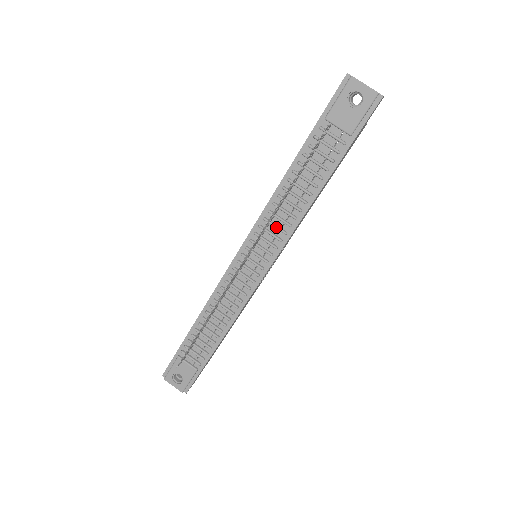
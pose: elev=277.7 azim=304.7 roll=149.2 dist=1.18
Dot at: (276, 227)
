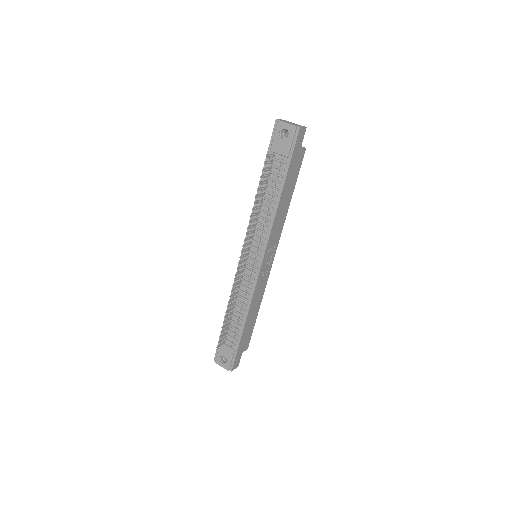
Dot at: (259, 230)
